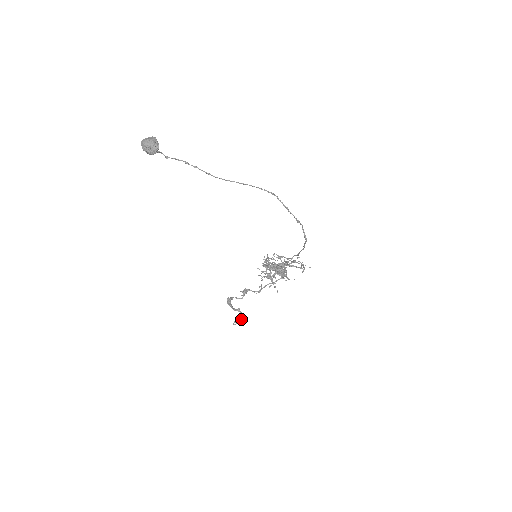
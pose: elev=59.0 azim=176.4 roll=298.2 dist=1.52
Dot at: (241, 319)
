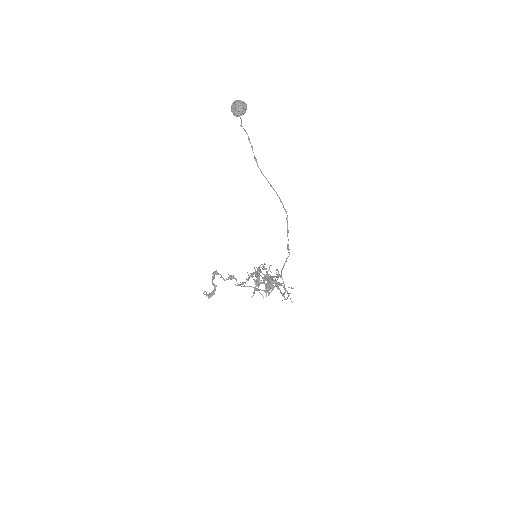
Dot at: (211, 294)
